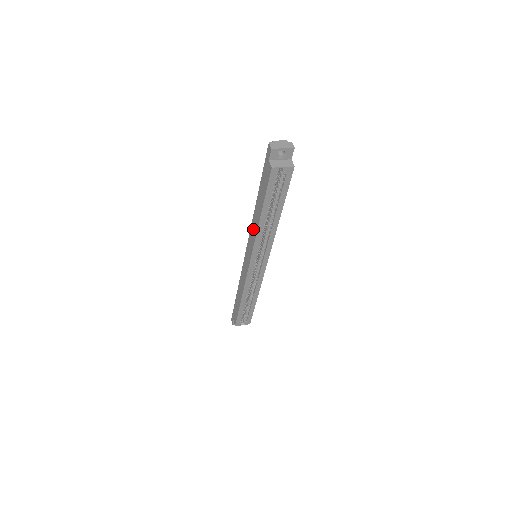
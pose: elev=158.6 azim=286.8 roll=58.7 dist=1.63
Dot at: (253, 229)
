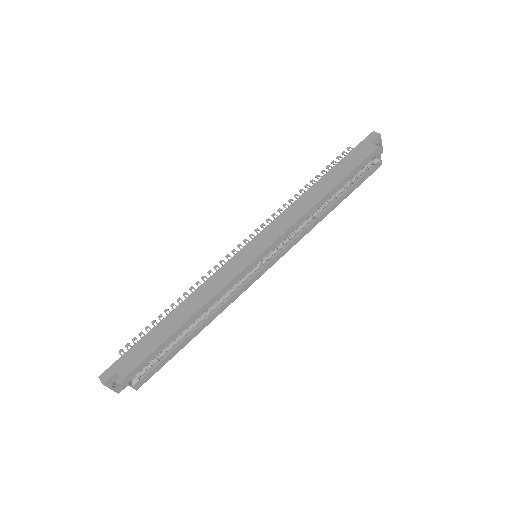
Dot at: (295, 210)
